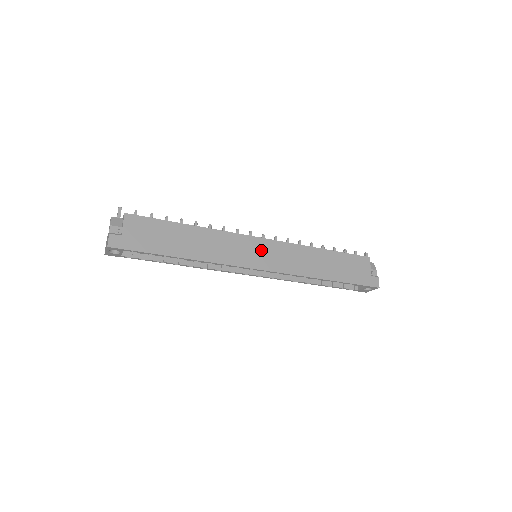
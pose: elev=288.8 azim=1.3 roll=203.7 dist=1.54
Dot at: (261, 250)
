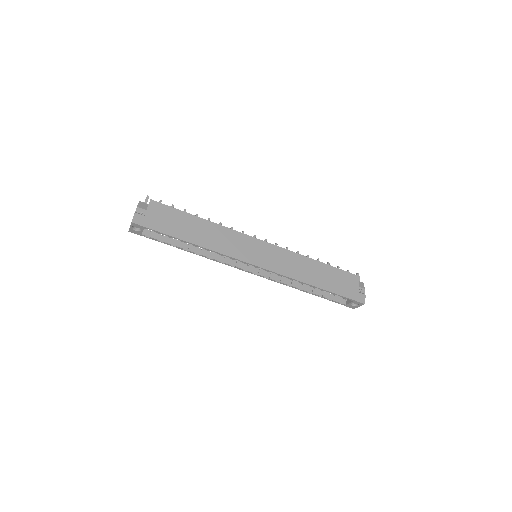
Dot at: (260, 250)
